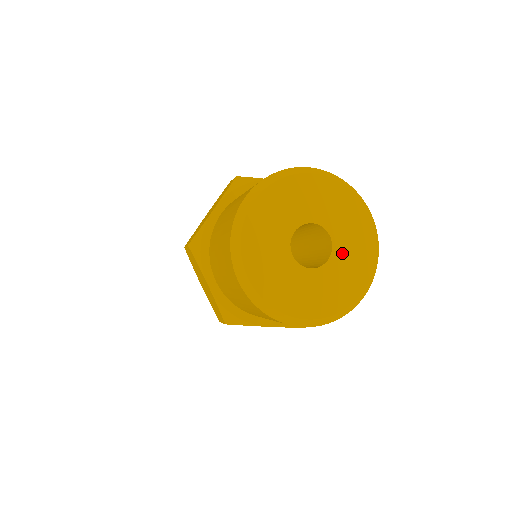
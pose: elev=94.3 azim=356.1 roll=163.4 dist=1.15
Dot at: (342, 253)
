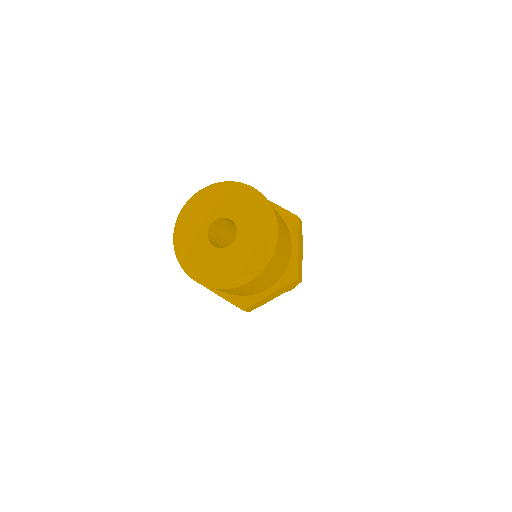
Dot at: (240, 246)
